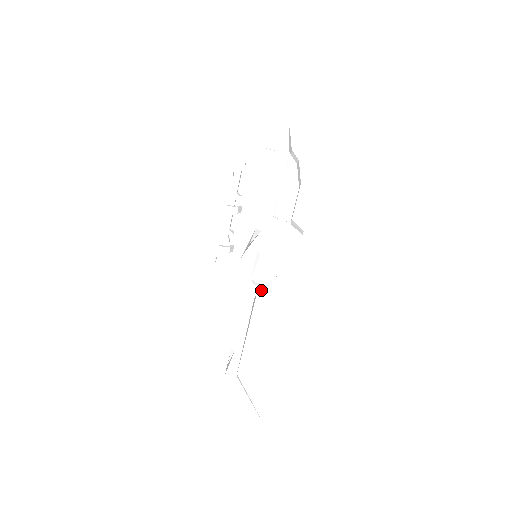
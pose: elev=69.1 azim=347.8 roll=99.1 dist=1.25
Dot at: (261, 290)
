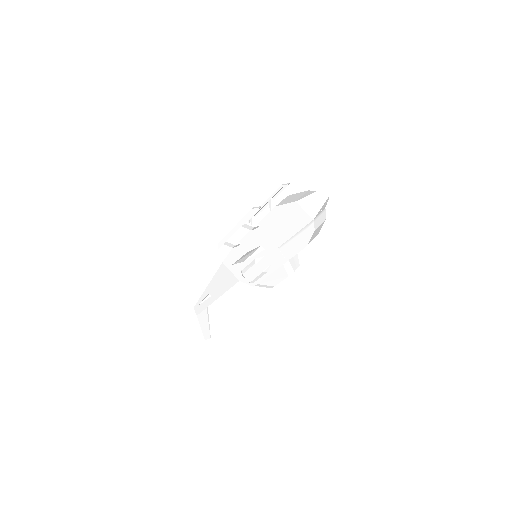
Dot at: (245, 281)
